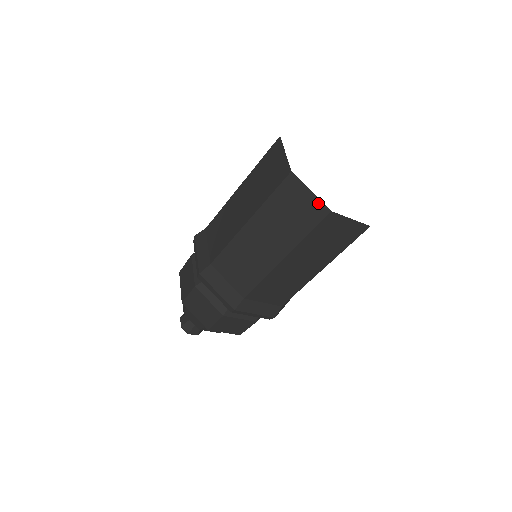
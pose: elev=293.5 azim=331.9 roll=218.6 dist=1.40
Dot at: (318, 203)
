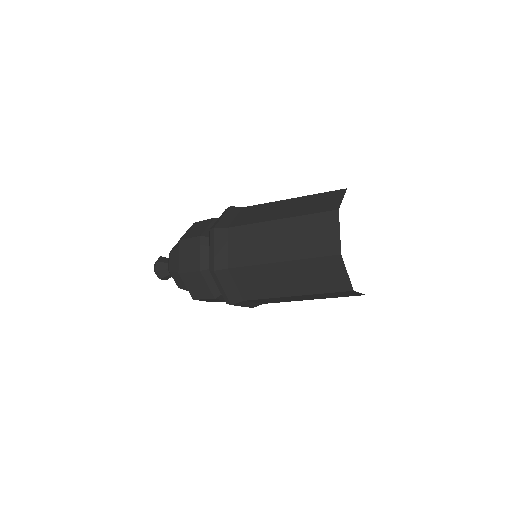
Dot at: (347, 282)
